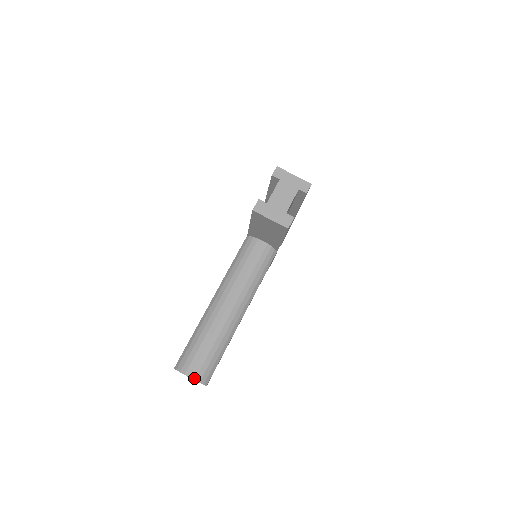
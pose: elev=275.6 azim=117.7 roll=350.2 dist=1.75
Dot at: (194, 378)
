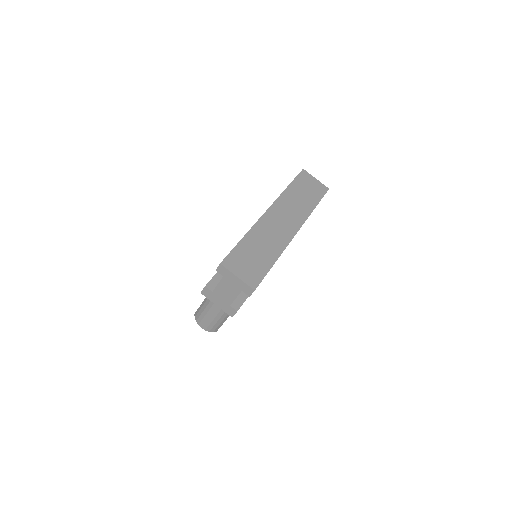
Dot at: (205, 329)
